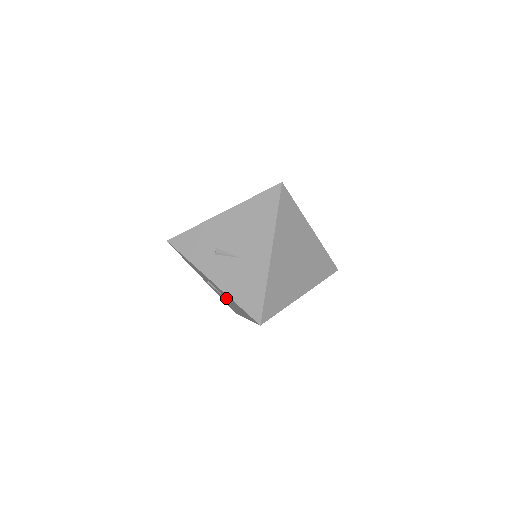
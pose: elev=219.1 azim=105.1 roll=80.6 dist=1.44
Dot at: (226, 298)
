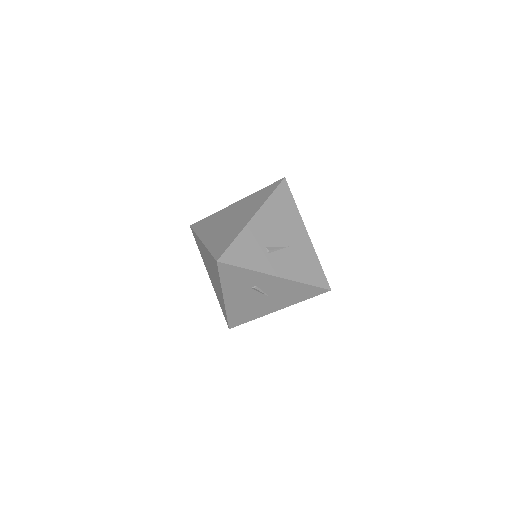
Dot at: (269, 296)
